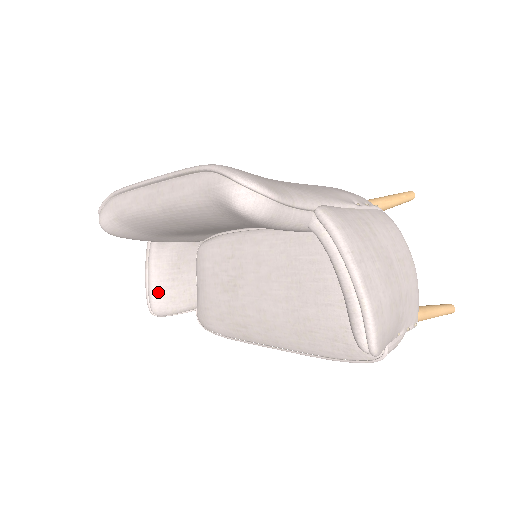
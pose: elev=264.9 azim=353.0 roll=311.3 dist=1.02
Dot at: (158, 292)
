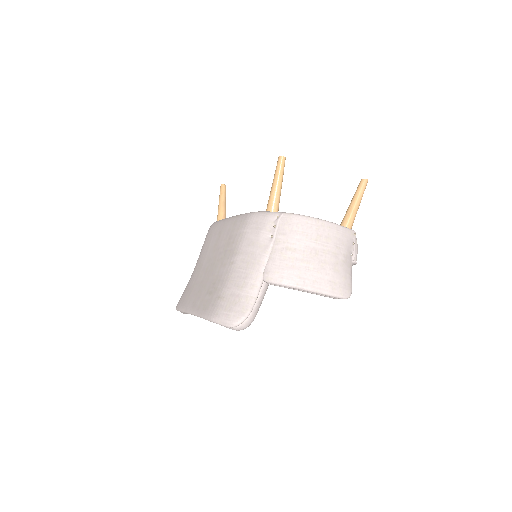
Dot at: occluded
